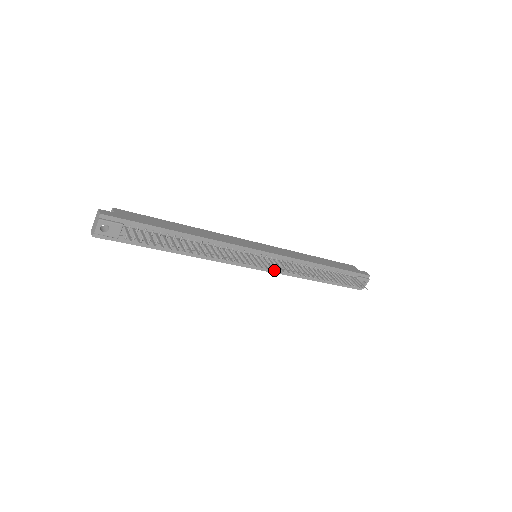
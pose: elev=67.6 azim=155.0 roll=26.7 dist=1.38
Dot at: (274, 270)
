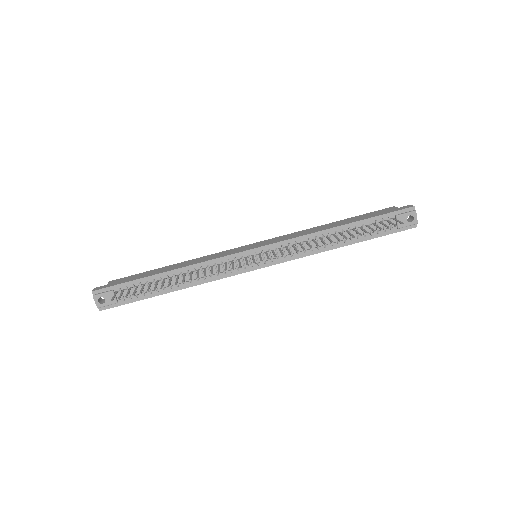
Dot at: (283, 259)
